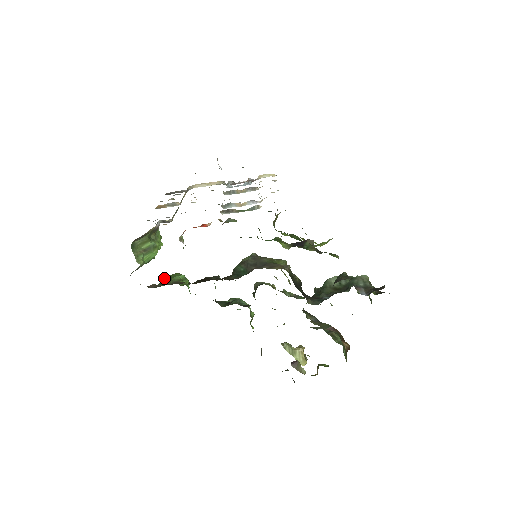
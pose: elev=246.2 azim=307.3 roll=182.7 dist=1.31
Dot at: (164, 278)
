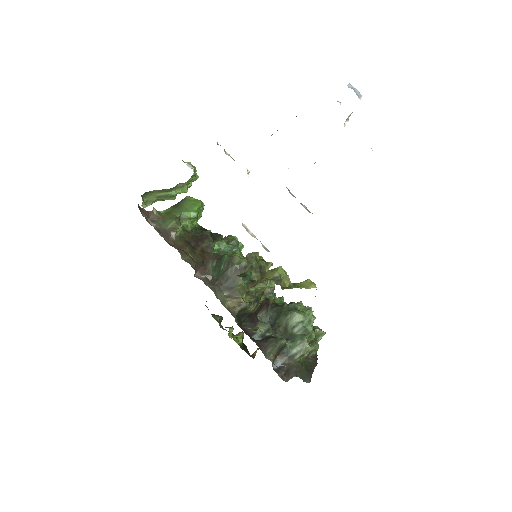
Dot at: (182, 202)
